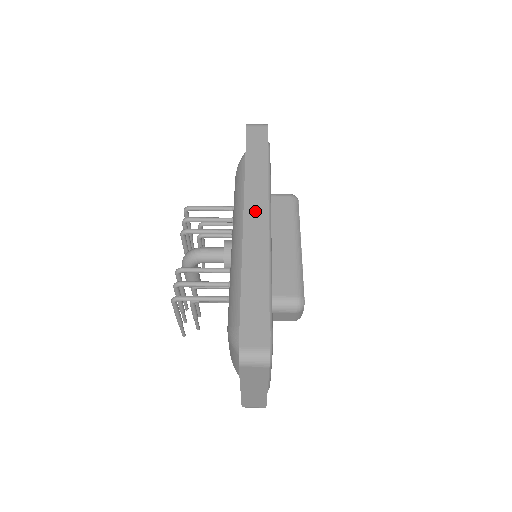
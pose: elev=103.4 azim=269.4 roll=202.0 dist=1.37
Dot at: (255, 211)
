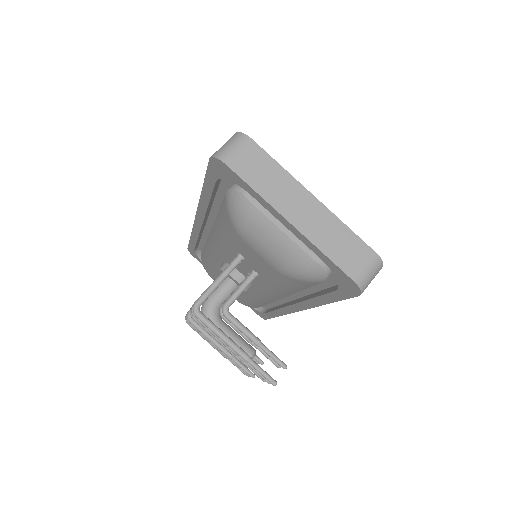
Dot at: occluded
